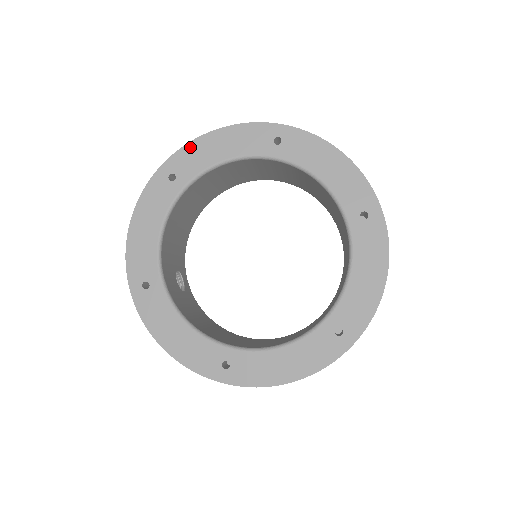
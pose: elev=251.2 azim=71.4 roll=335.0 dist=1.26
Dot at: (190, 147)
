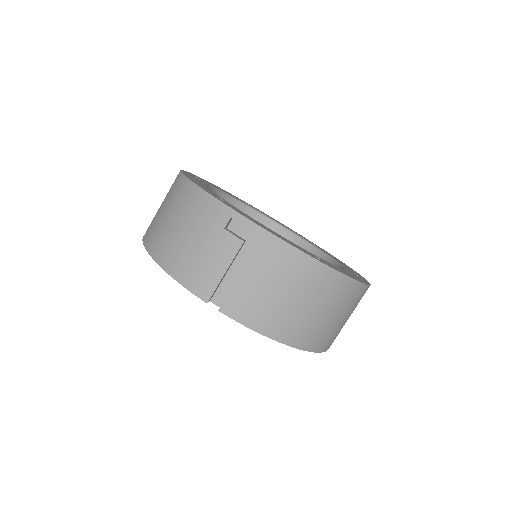
Dot at: occluded
